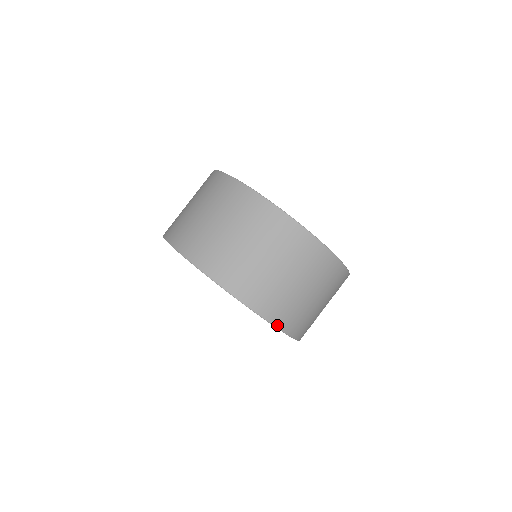
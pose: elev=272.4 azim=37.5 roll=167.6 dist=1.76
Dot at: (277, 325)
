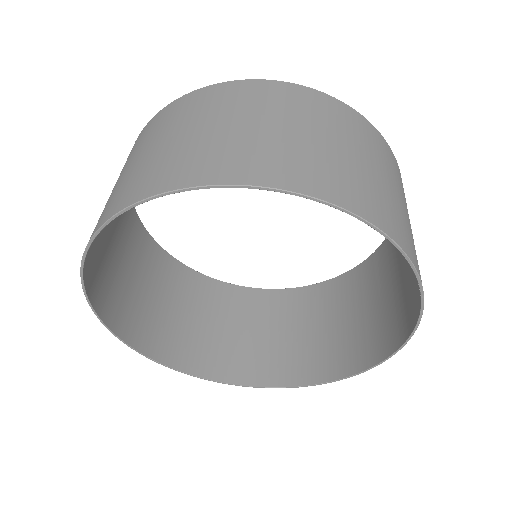
Dot at: (361, 215)
